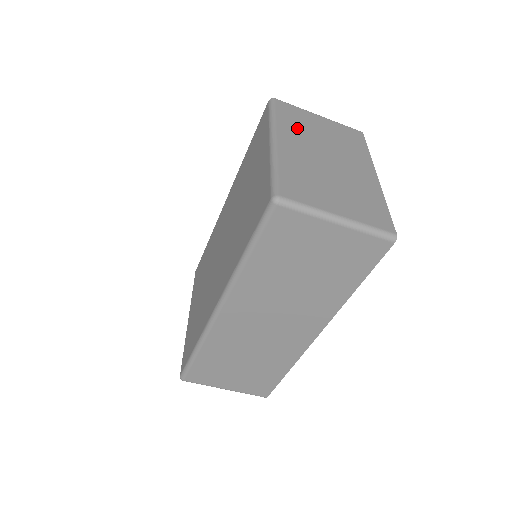
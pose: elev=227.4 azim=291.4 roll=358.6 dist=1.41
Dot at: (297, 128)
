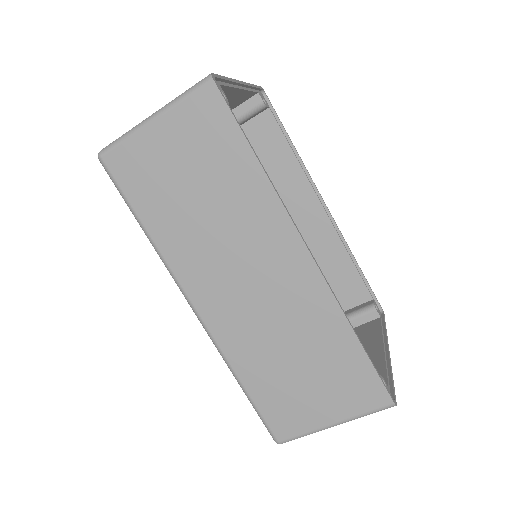
Dot at: occluded
